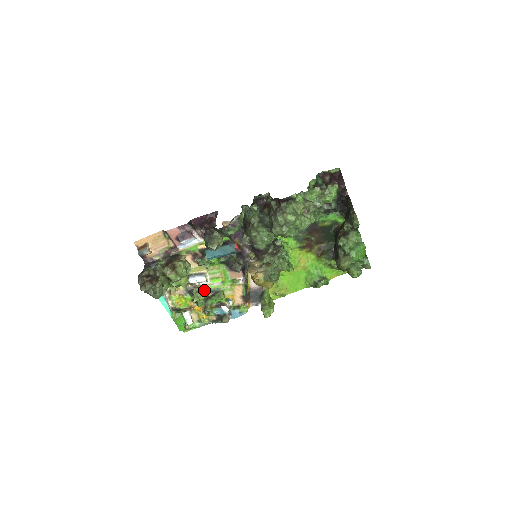
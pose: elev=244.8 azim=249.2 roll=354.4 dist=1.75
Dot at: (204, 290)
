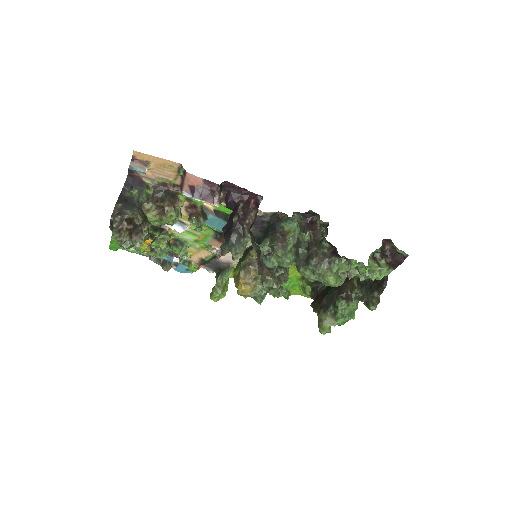
Dot at: (170, 234)
